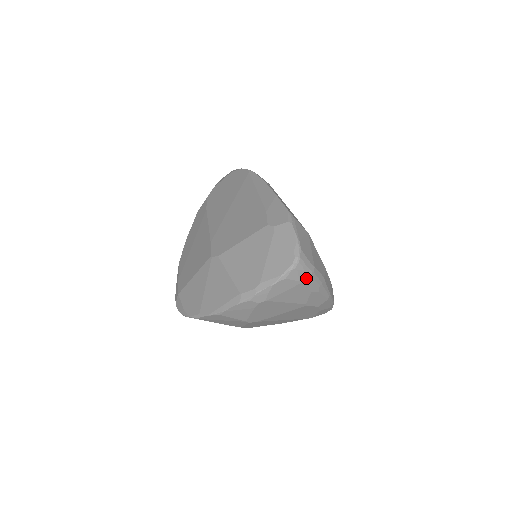
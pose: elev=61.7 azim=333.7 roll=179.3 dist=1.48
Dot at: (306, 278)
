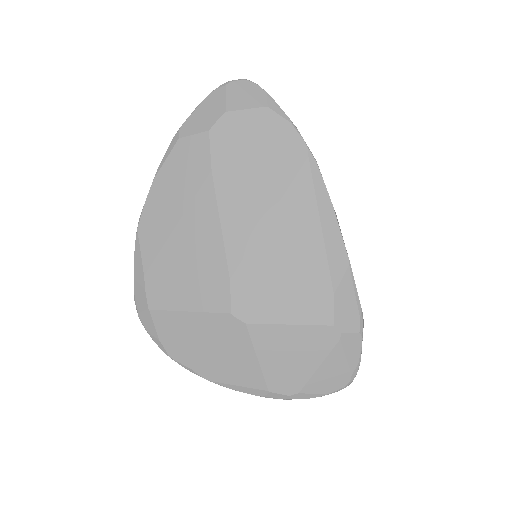
Dot at: occluded
